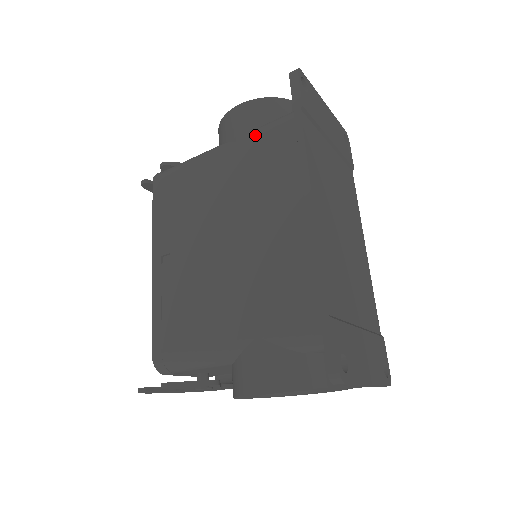
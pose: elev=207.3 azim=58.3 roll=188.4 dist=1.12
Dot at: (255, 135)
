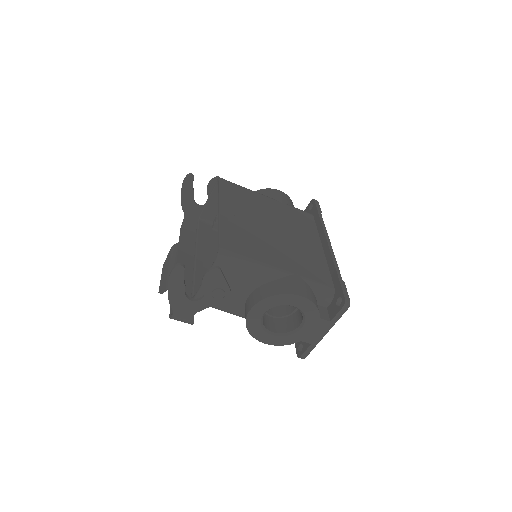
Dot at: (290, 206)
